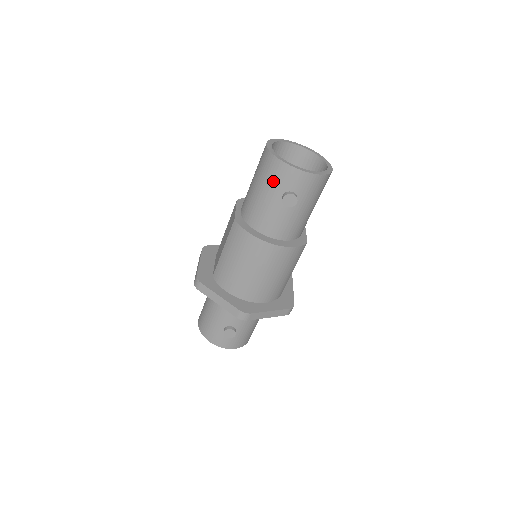
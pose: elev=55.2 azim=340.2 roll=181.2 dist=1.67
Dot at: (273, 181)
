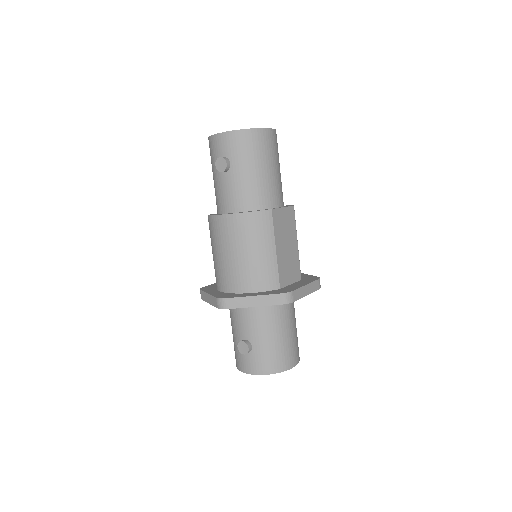
Dot at: (212, 159)
